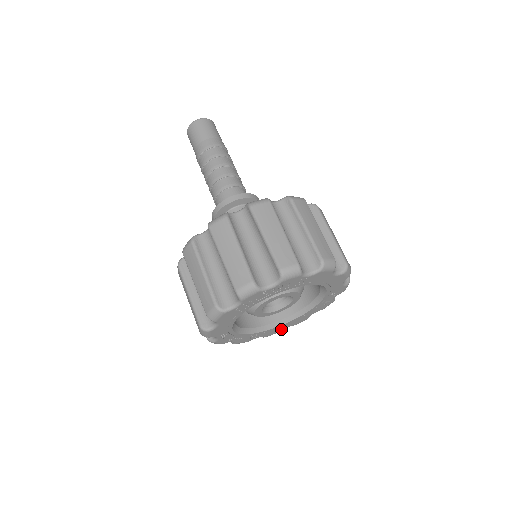
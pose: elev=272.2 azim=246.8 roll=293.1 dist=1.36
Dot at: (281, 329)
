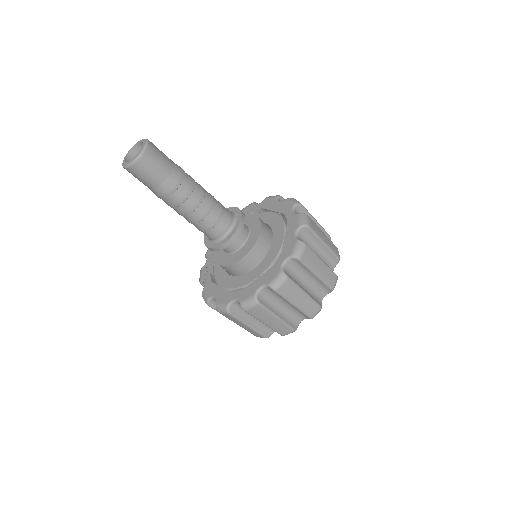
Dot at: occluded
